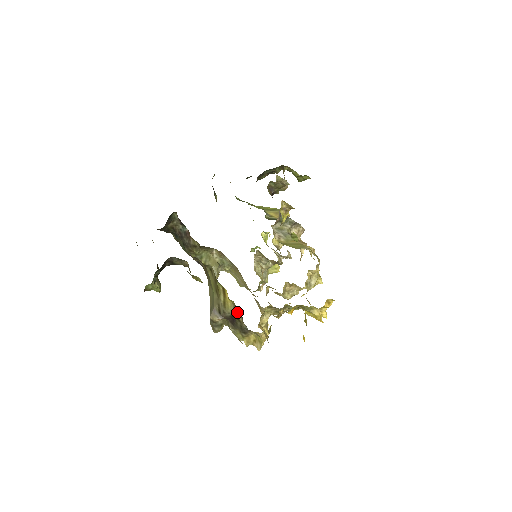
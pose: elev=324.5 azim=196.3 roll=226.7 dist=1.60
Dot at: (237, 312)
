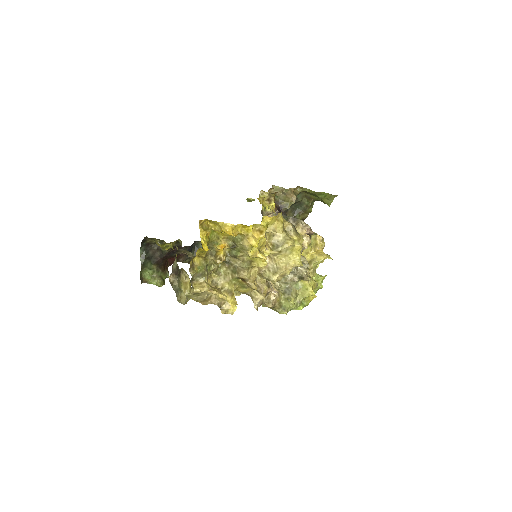
Dot at: (175, 257)
